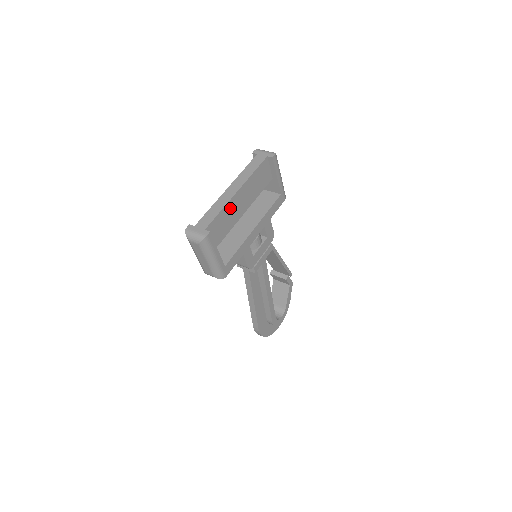
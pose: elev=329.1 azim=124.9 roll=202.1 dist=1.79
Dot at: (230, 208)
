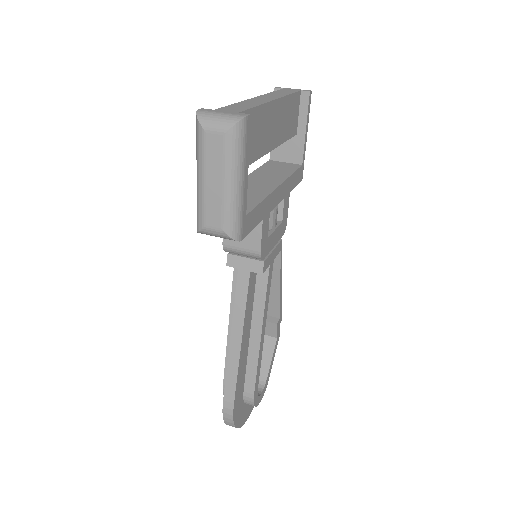
Dot at: (264, 118)
